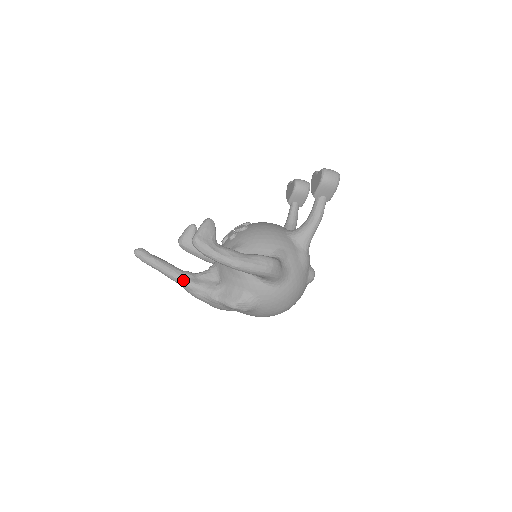
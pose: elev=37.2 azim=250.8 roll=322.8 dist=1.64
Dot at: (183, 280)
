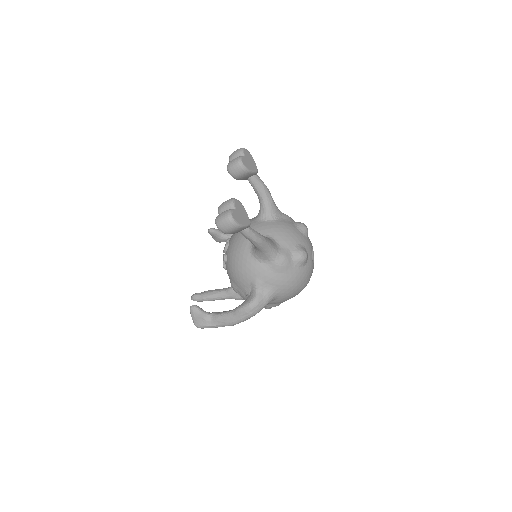
Dot at: (230, 298)
